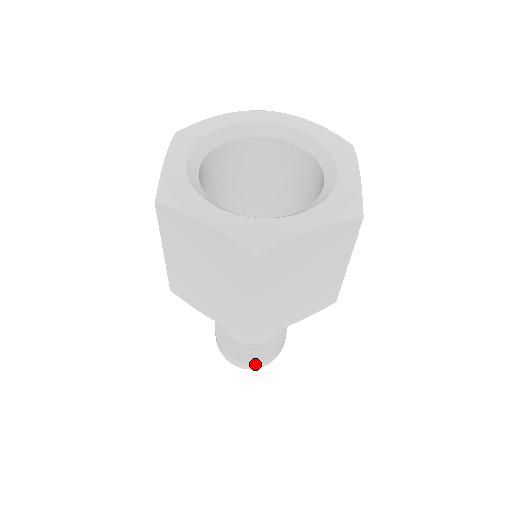
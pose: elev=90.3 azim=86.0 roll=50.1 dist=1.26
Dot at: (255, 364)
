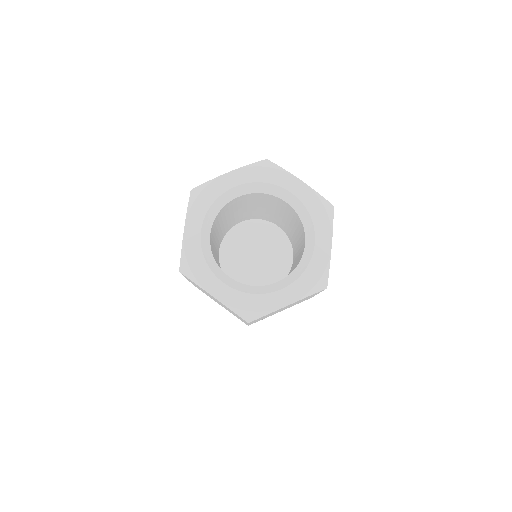
Dot at: occluded
